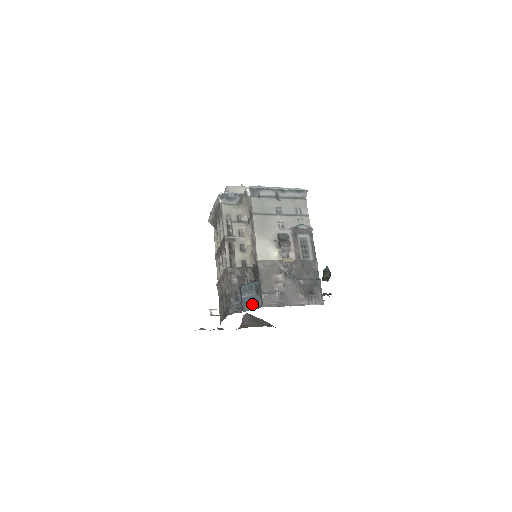
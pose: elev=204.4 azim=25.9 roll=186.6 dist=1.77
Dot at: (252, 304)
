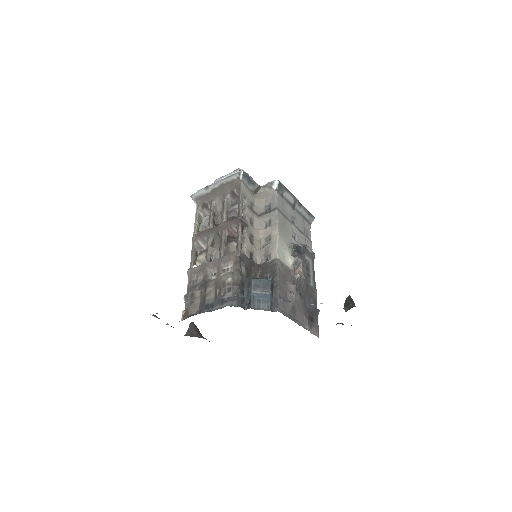
Dot at: (265, 304)
